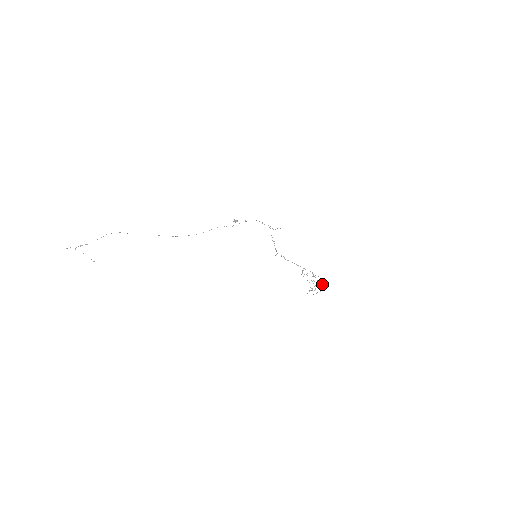
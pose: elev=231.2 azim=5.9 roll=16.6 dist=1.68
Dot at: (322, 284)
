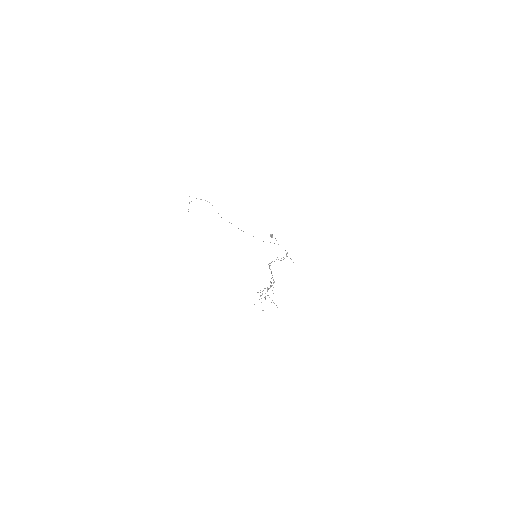
Dot at: occluded
